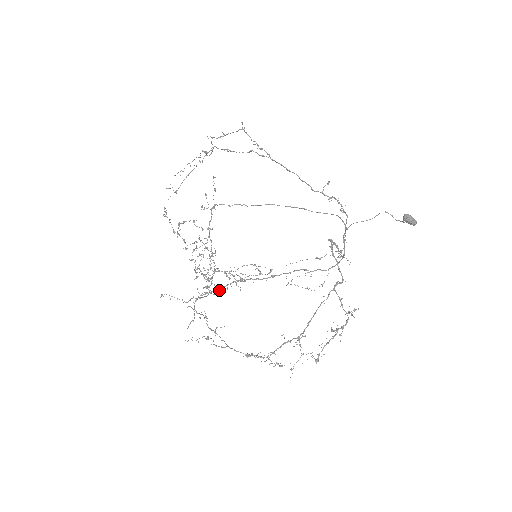
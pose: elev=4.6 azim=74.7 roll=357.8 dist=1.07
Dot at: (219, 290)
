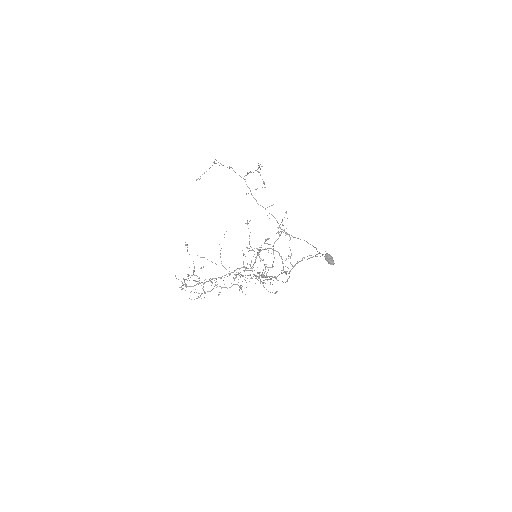
Dot at: (239, 275)
